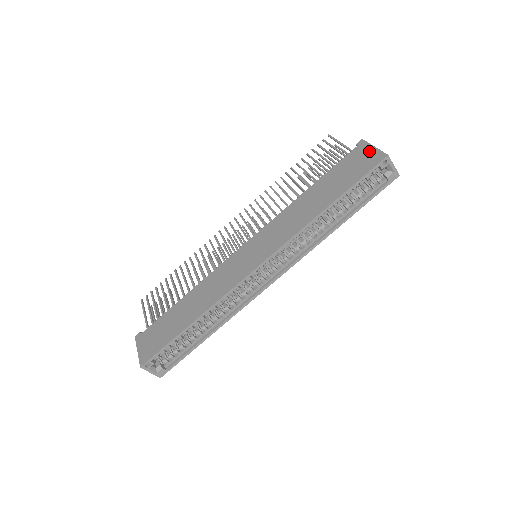
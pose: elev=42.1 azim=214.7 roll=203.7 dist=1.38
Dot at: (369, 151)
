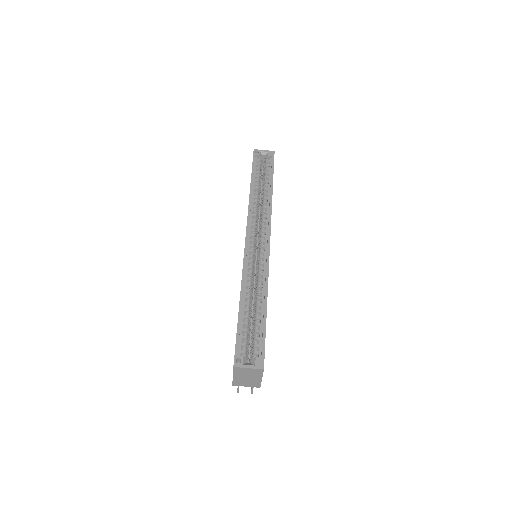
Dot at: occluded
